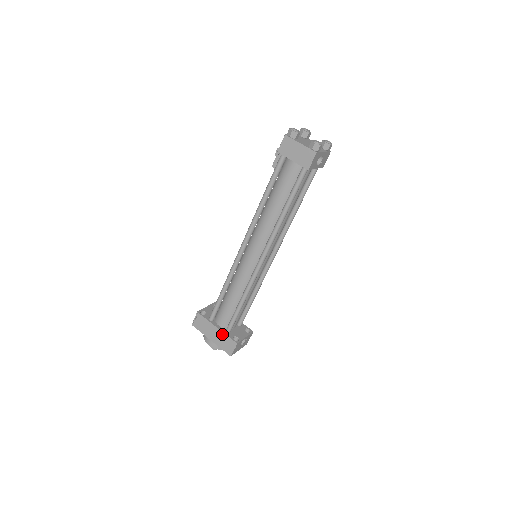
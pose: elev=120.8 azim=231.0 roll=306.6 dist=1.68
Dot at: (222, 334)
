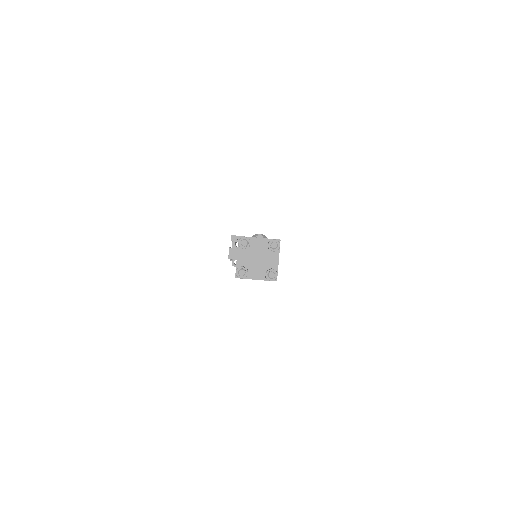
Dot at: occluded
